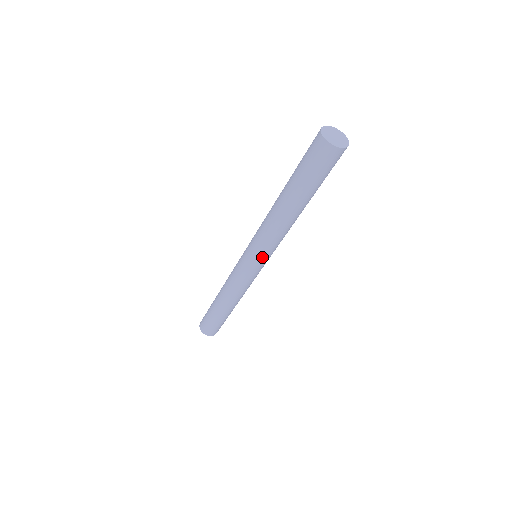
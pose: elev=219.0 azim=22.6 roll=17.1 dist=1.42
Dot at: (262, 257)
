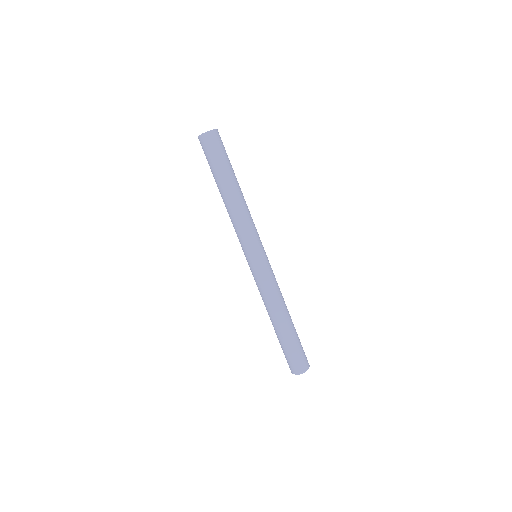
Dot at: (250, 247)
